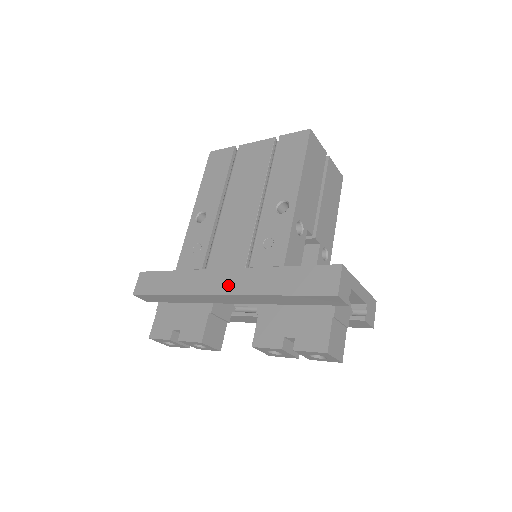
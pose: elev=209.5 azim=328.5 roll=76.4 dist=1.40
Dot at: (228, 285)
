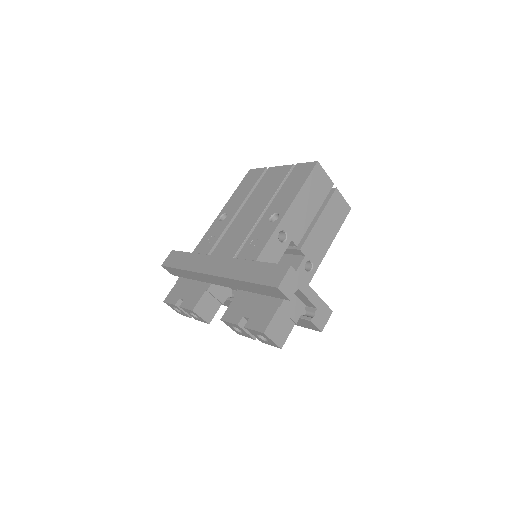
Dot at: (218, 268)
